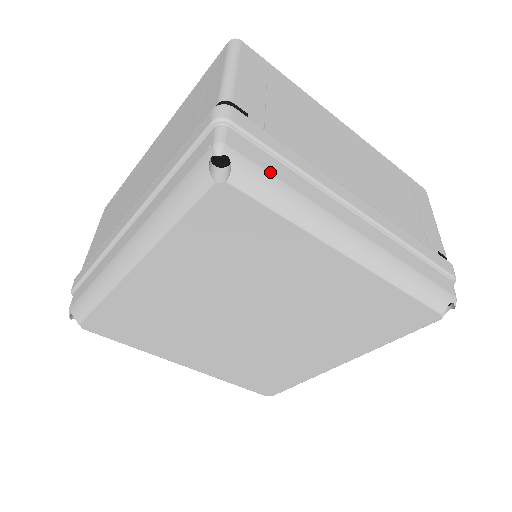
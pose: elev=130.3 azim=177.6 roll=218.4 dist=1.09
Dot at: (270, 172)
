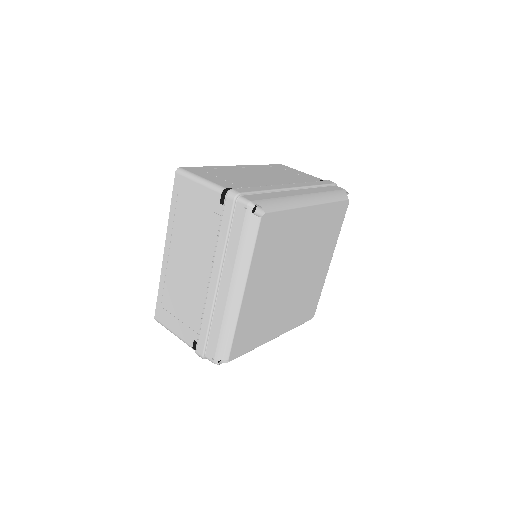
Dot at: (267, 198)
